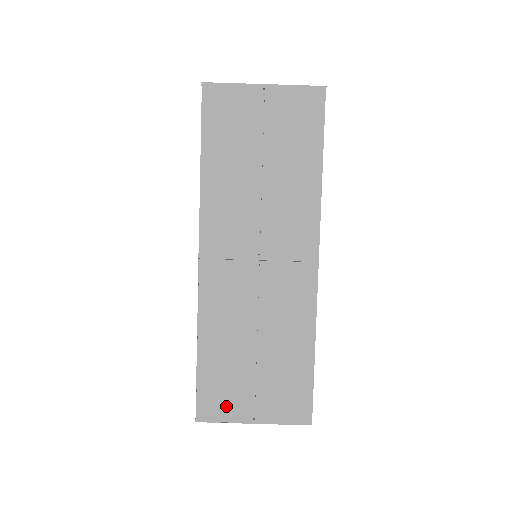
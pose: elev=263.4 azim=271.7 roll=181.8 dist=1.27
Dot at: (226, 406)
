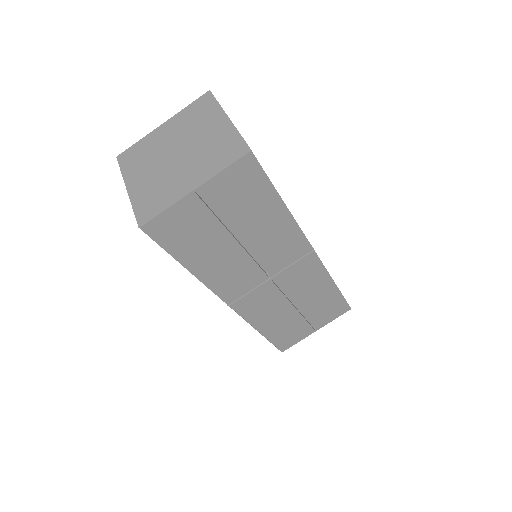
Dot at: (295, 337)
